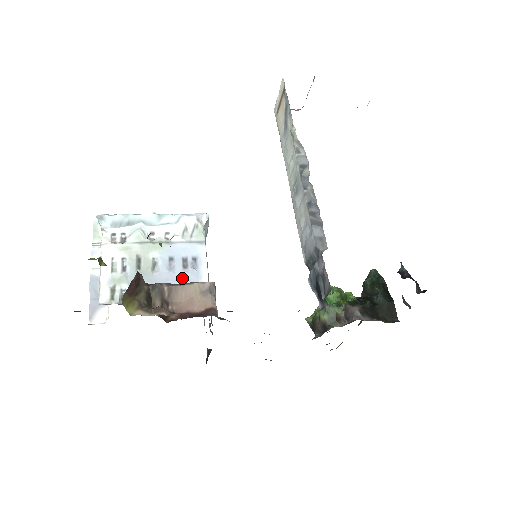
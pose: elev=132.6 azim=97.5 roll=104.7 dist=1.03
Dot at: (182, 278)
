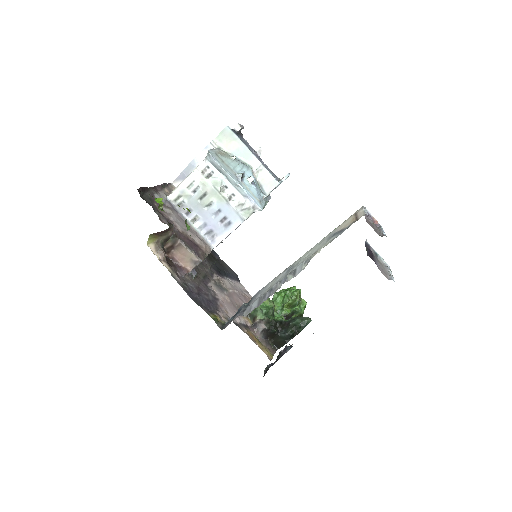
Dot at: (214, 225)
